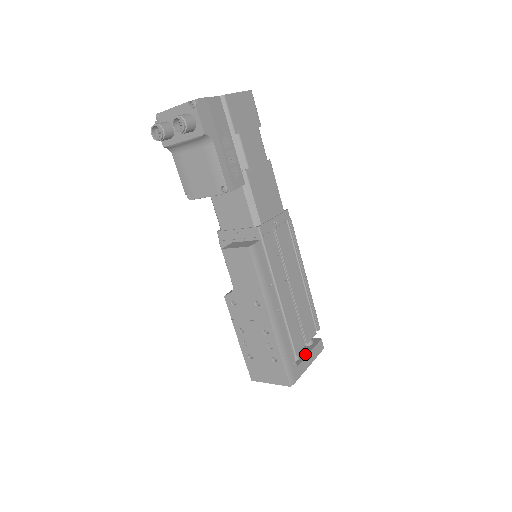
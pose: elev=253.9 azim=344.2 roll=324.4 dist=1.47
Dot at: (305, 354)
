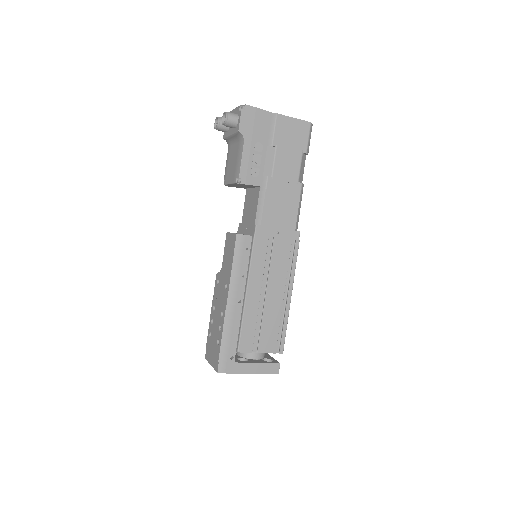
Dot at: (253, 361)
